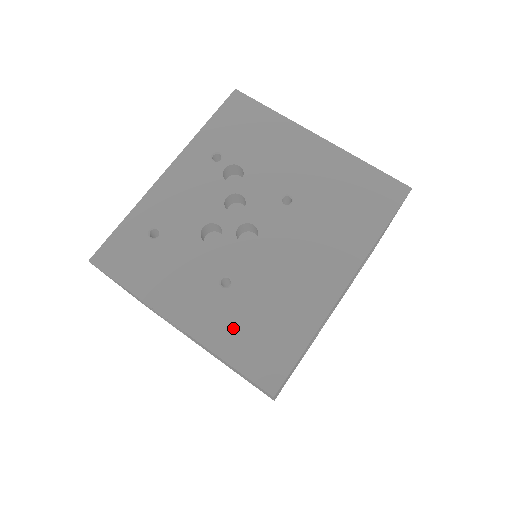
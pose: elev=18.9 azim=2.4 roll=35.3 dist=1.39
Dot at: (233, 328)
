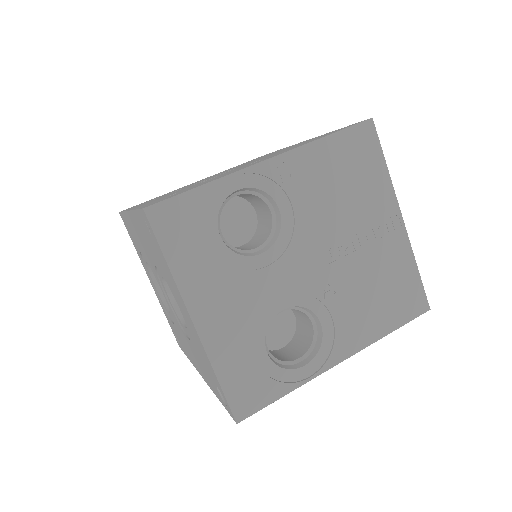
Dot at: occluded
